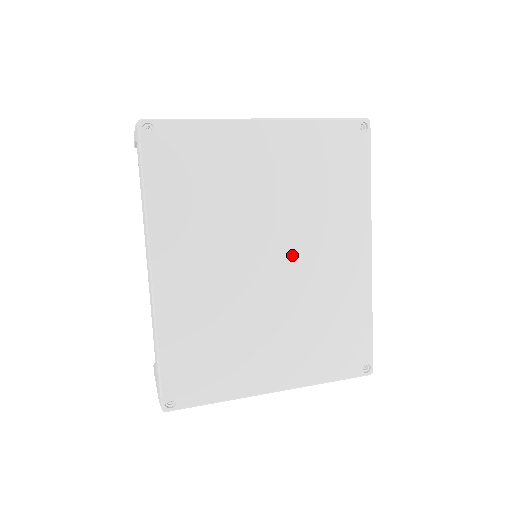
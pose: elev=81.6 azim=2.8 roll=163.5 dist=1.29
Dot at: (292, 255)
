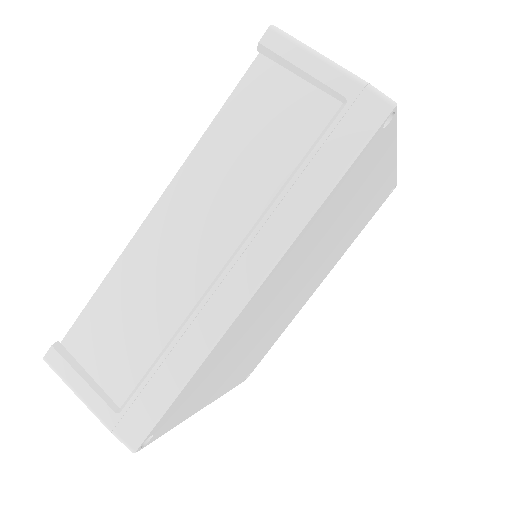
Dot at: (305, 284)
